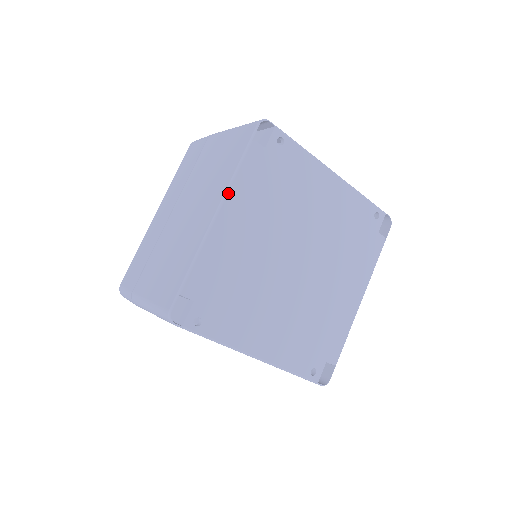
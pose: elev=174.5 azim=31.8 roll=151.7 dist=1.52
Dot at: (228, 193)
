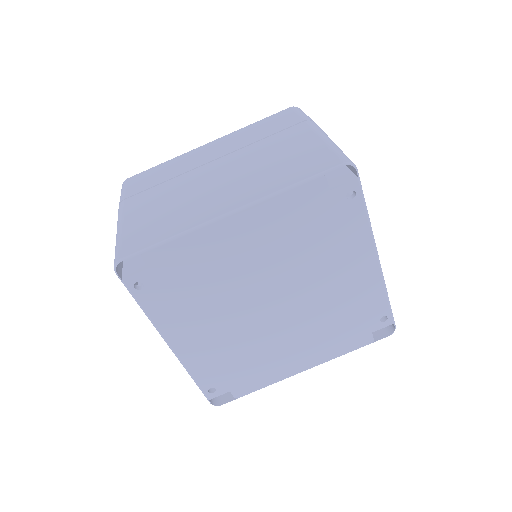
Dot at: (258, 204)
